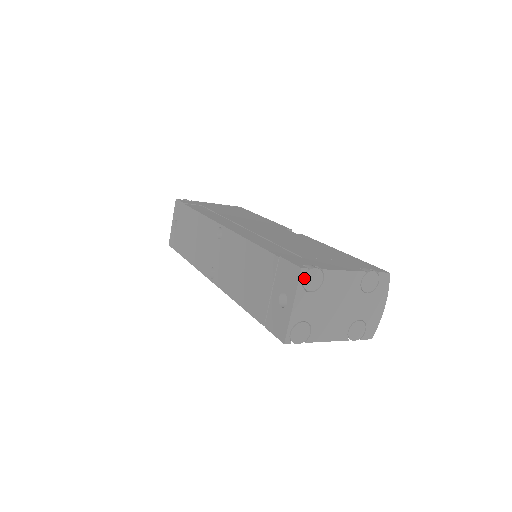
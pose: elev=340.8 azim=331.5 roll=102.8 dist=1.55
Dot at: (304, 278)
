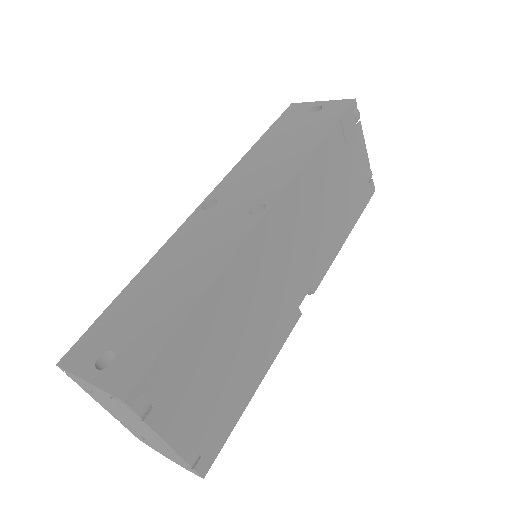
Dot at: (119, 401)
